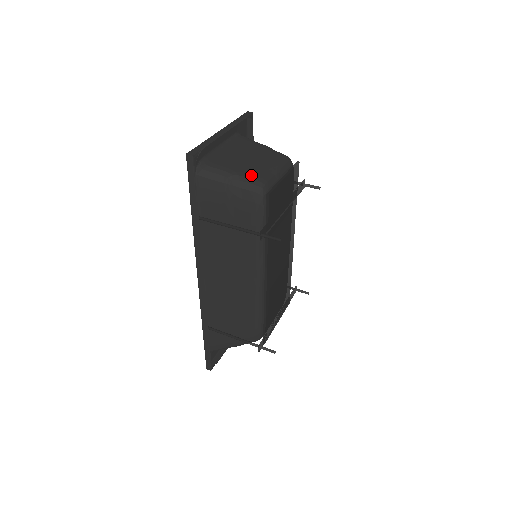
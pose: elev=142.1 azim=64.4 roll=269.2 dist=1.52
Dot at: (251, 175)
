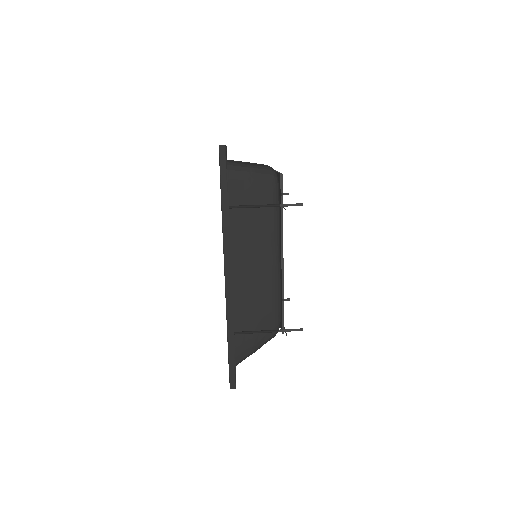
Dot at: (261, 166)
